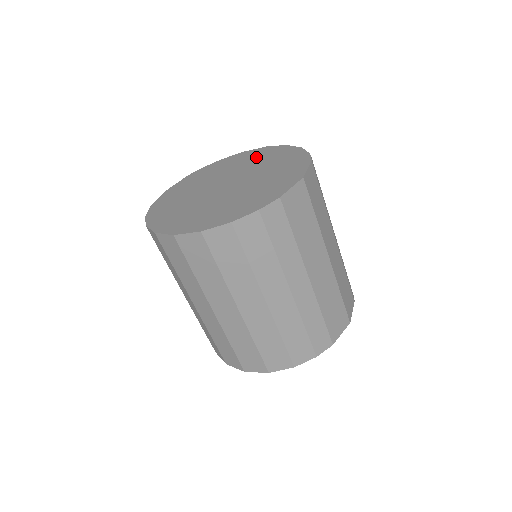
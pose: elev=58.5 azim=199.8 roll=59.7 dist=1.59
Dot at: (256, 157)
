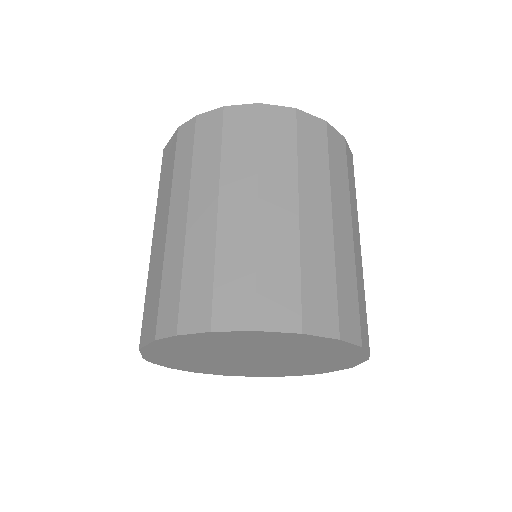
Dot at: occluded
